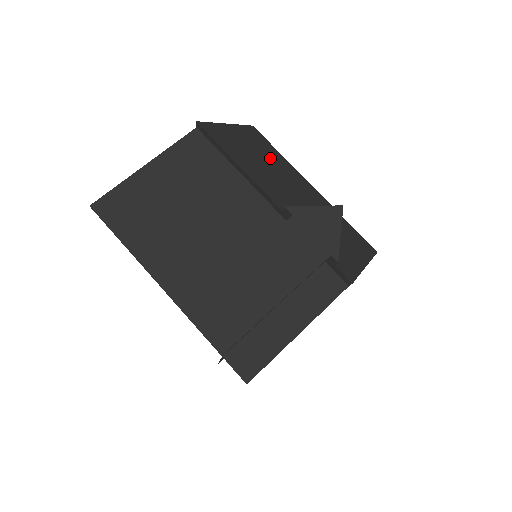
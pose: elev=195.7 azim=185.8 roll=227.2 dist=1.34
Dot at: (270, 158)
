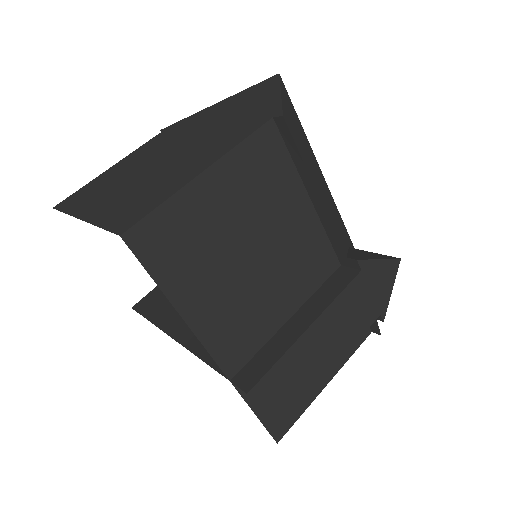
Dot at: (306, 144)
